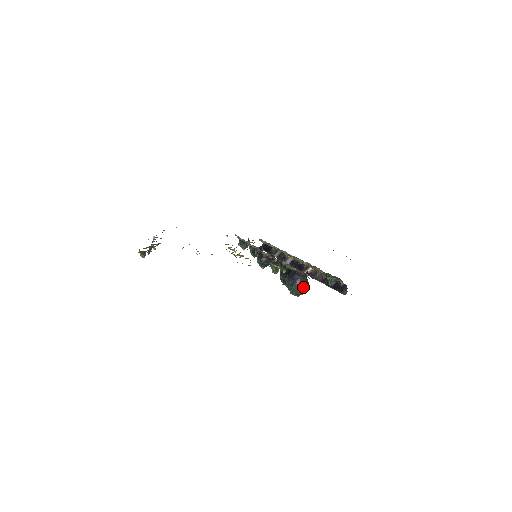
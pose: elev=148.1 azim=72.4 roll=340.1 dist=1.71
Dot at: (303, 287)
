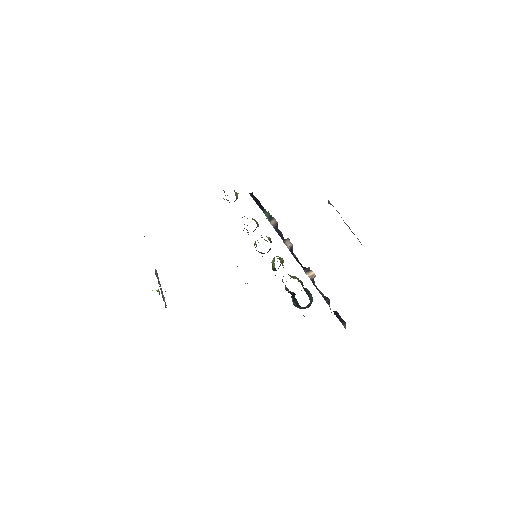
Dot at: (308, 307)
